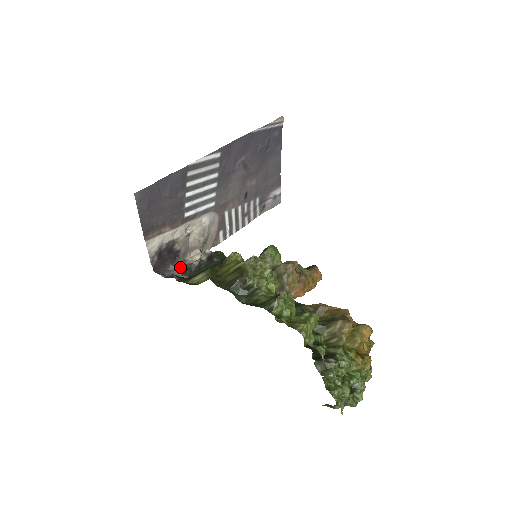
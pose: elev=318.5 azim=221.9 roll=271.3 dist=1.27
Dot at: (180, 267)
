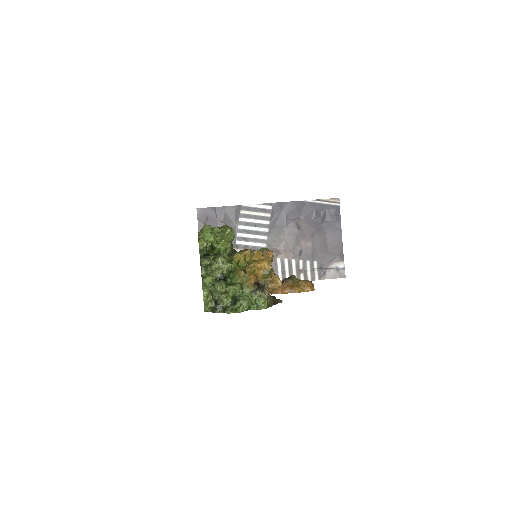
Dot at: occluded
